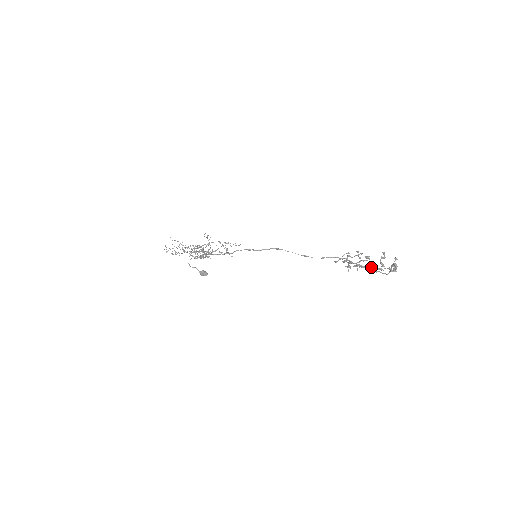
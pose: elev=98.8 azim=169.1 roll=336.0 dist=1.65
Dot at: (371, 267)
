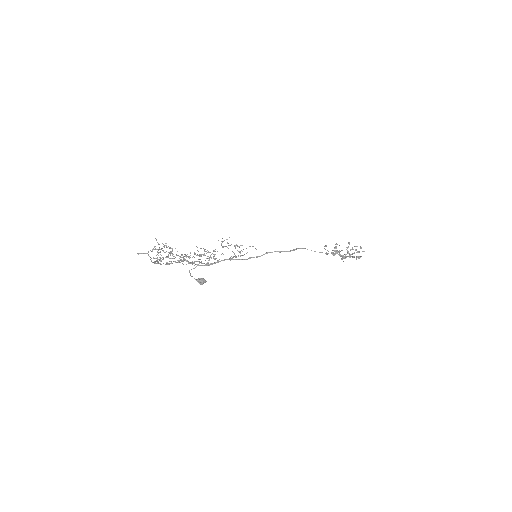
Dot at: (359, 256)
